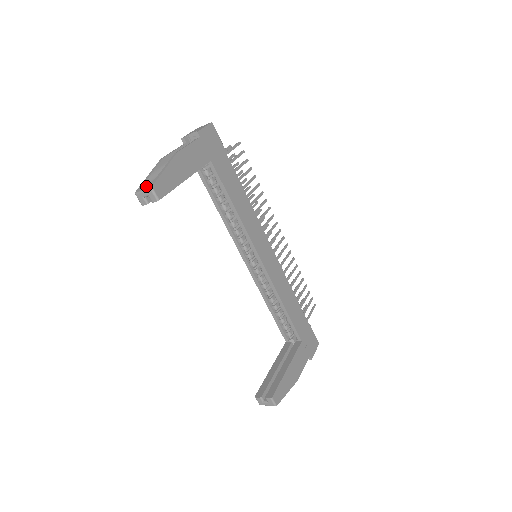
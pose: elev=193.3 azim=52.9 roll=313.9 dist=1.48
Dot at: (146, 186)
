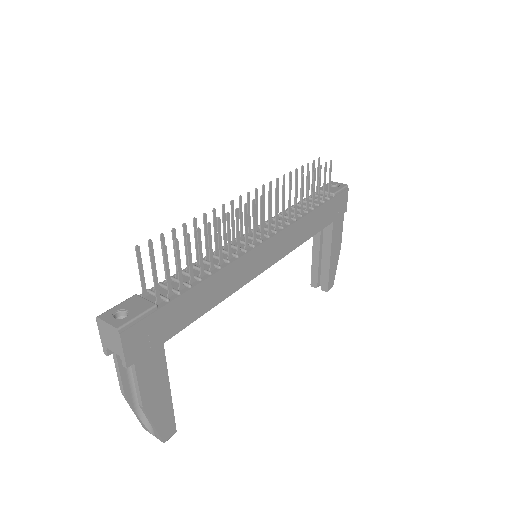
Dot at: (150, 428)
